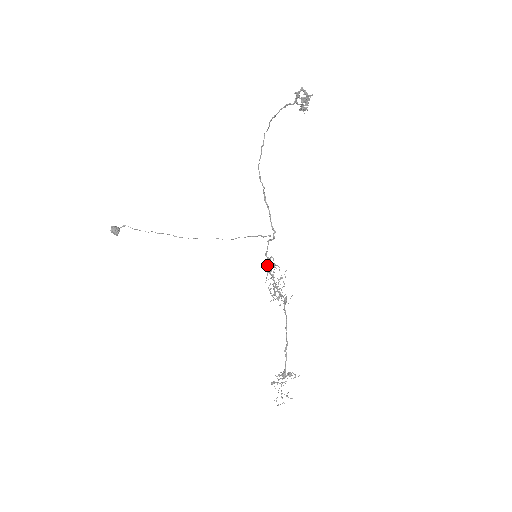
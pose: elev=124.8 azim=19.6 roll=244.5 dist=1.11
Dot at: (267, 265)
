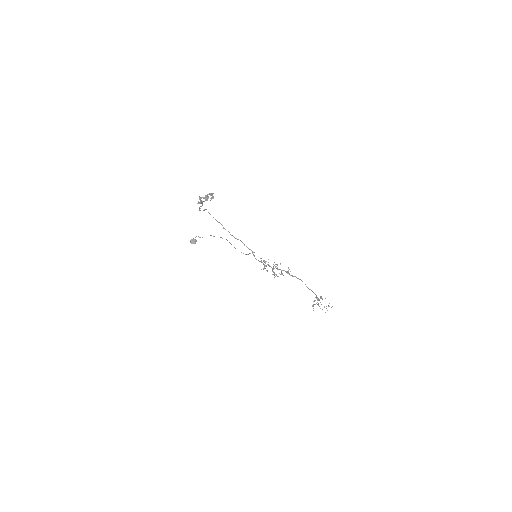
Dot at: occluded
